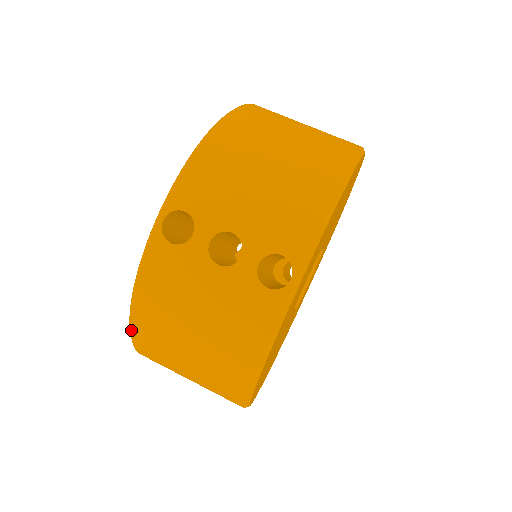
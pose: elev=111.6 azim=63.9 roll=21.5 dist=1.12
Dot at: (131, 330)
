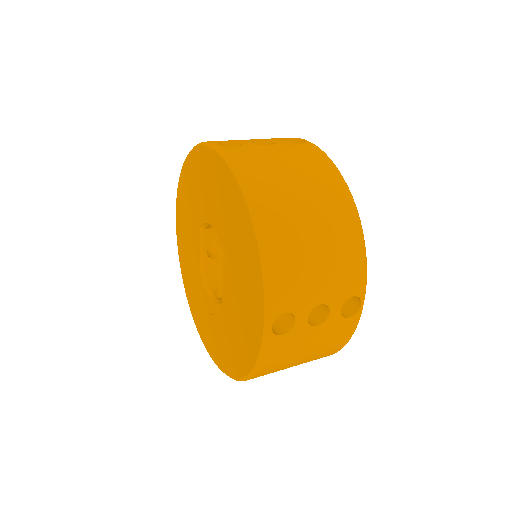
Dot at: (256, 213)
